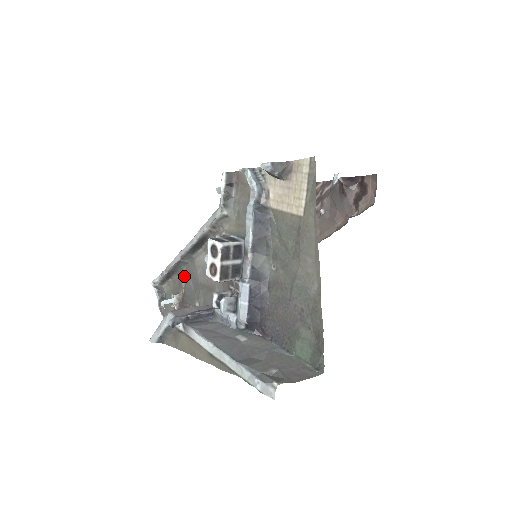
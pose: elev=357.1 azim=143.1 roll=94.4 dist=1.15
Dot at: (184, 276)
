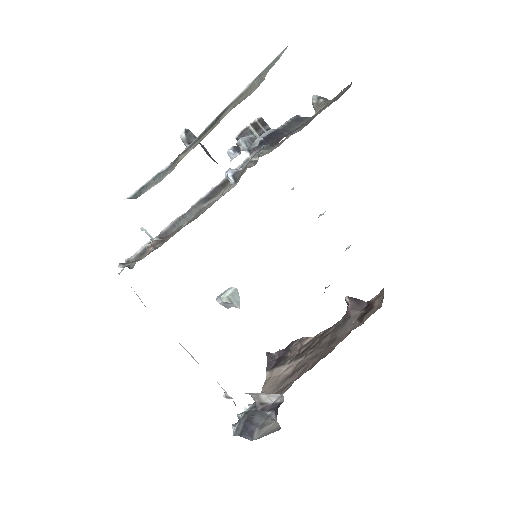
Dot at: occluded
